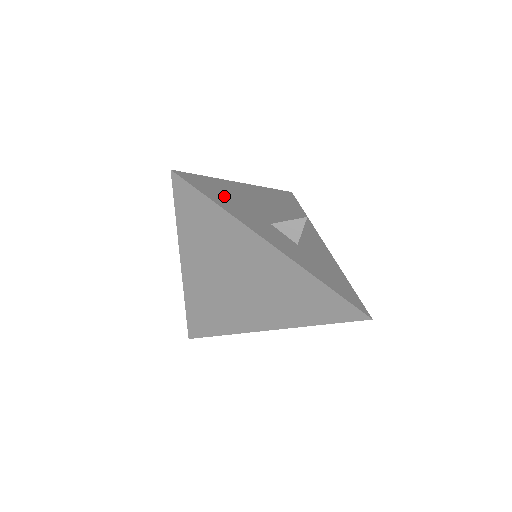
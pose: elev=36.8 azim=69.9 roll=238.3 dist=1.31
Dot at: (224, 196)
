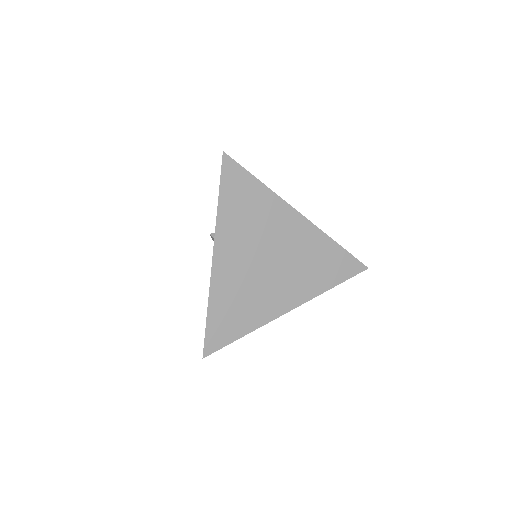
Dot at: occluded
